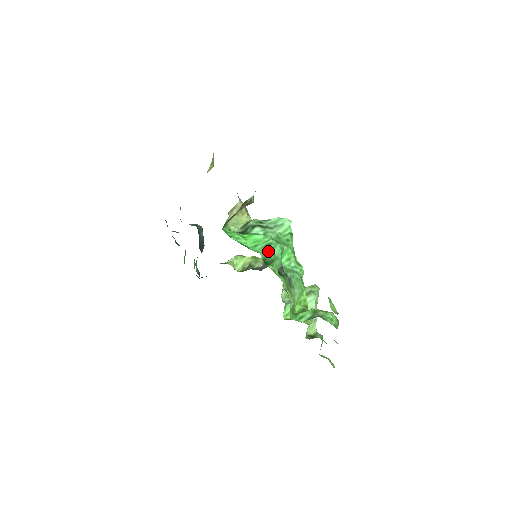
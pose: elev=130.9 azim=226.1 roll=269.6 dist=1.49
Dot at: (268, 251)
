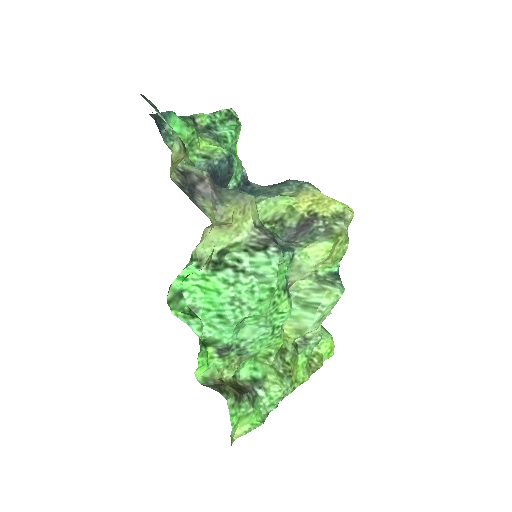
Dot at: (218, 324)
